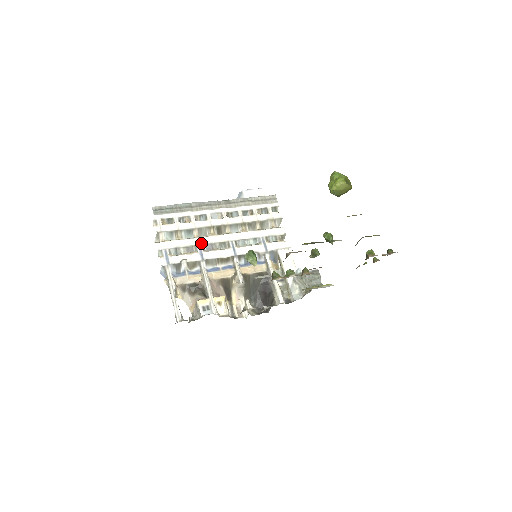
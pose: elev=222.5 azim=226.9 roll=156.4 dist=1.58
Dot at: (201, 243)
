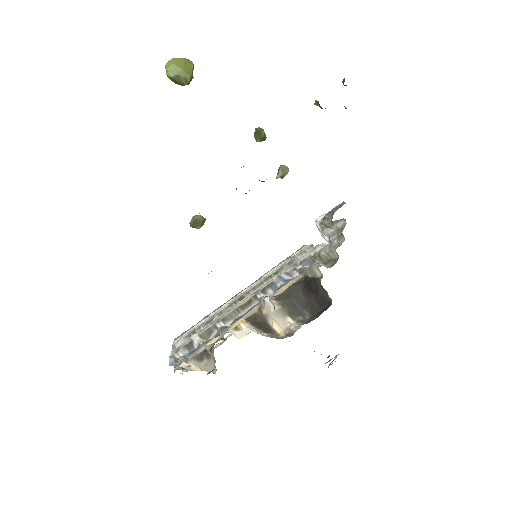
Dot at: occluded
